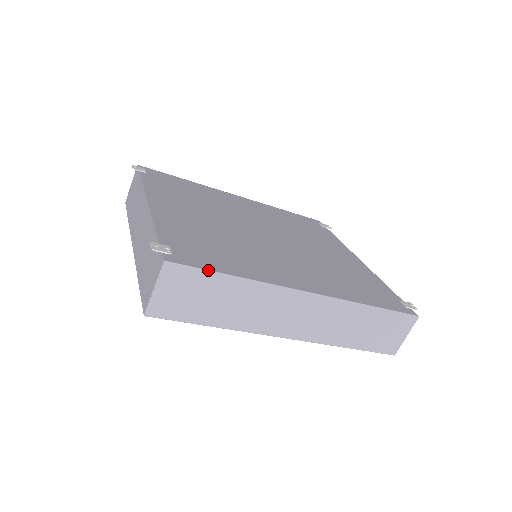
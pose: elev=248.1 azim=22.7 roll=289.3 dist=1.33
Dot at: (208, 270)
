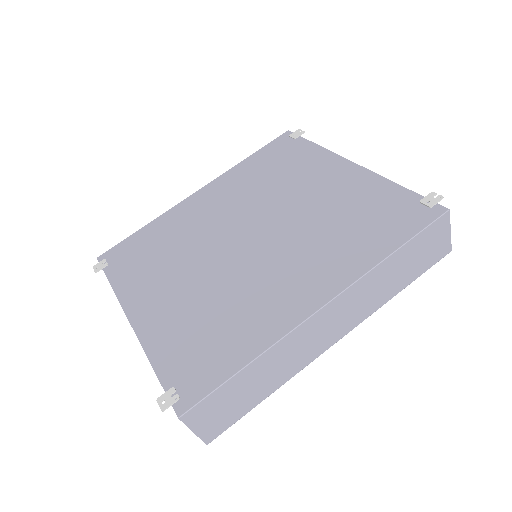
Dot at: (219, 387)
